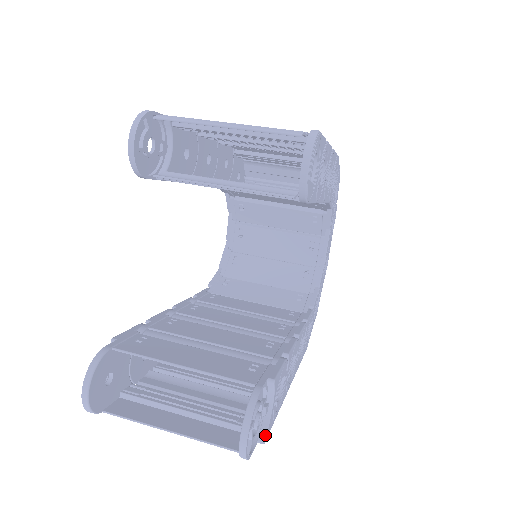
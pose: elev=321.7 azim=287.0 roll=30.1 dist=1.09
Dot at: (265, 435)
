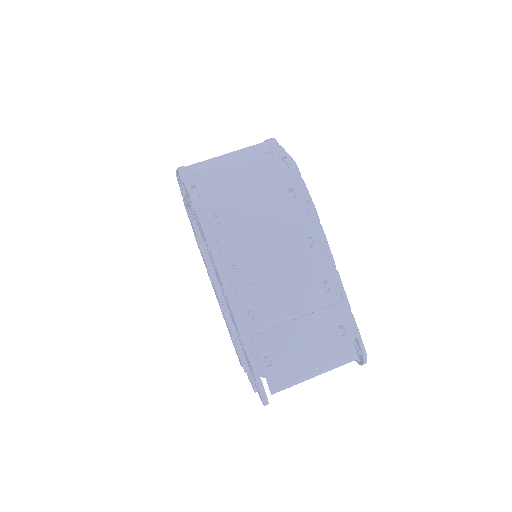
Dot at: occluded
